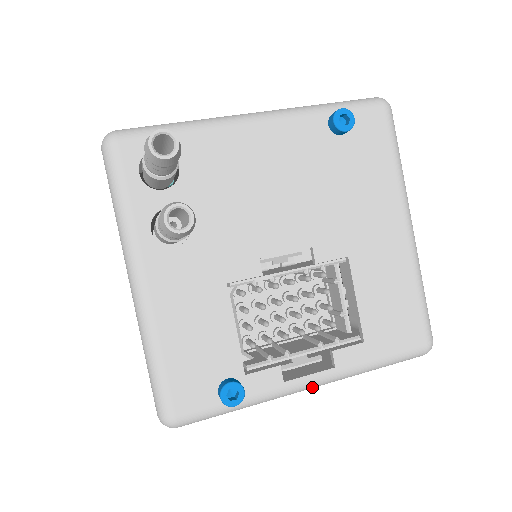
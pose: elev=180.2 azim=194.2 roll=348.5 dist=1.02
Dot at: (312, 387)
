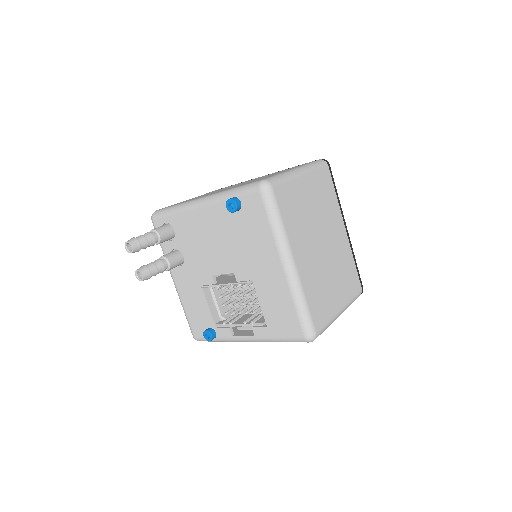
Dot at: occluded
